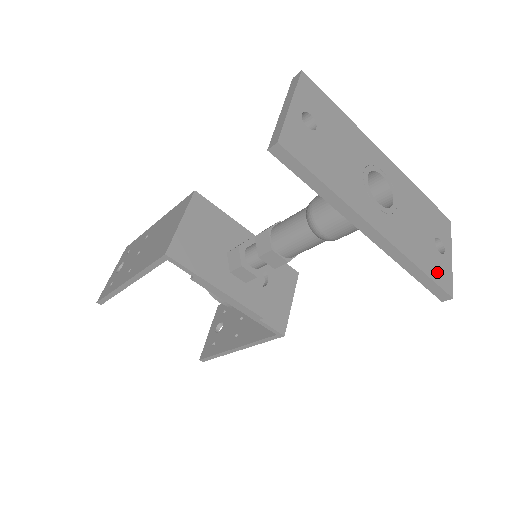
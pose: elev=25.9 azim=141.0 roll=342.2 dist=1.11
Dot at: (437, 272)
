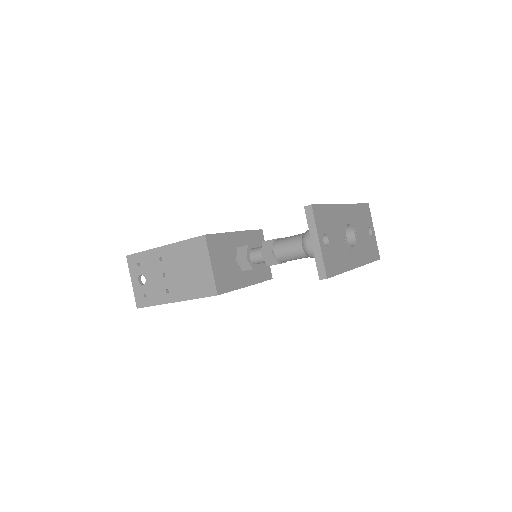
Dot at: (374, 253)
